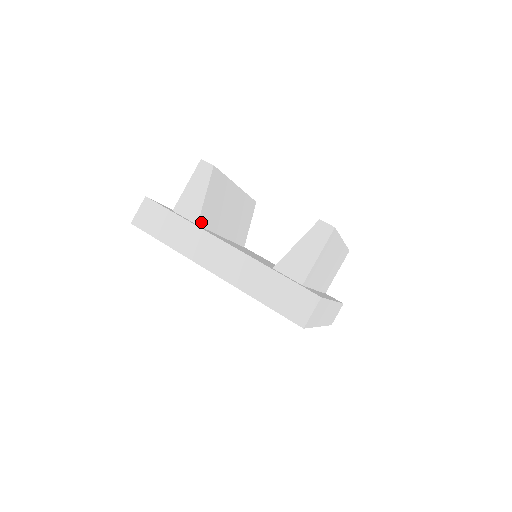
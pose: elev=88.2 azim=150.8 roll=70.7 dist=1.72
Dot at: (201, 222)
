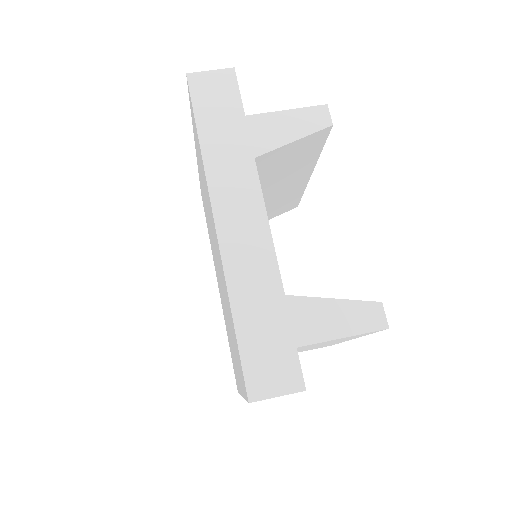
Dot at: occluded
